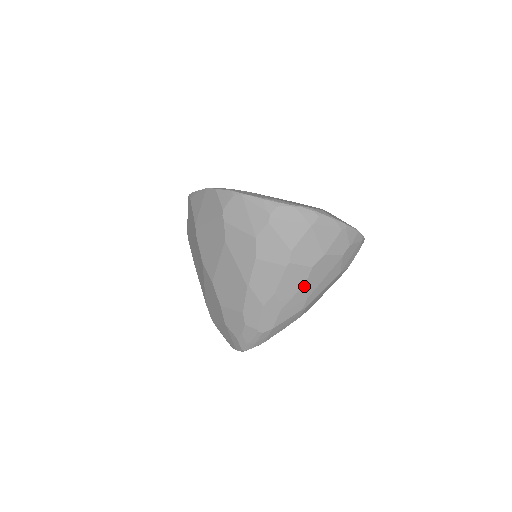
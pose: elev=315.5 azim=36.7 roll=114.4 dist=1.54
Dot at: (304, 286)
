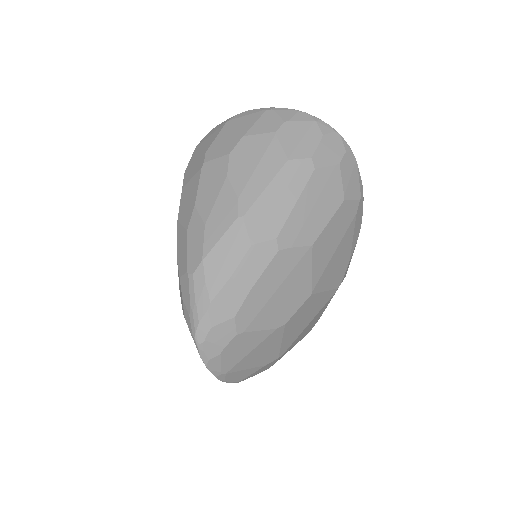
Dot at: (226, 181)
